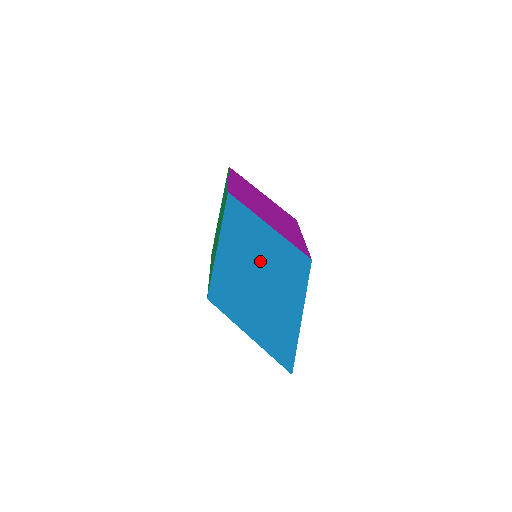
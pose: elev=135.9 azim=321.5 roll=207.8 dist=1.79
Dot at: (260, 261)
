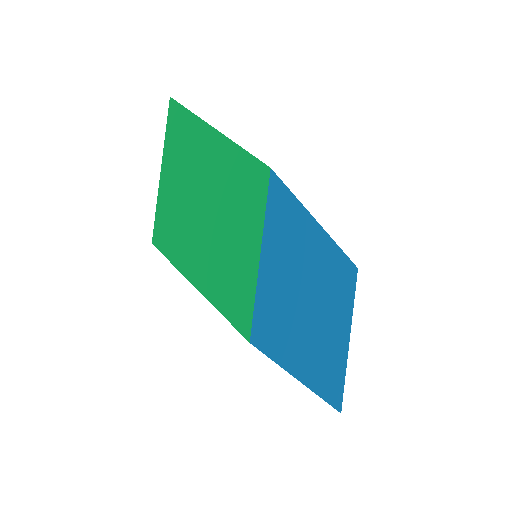
Dot at: (310, 276)
